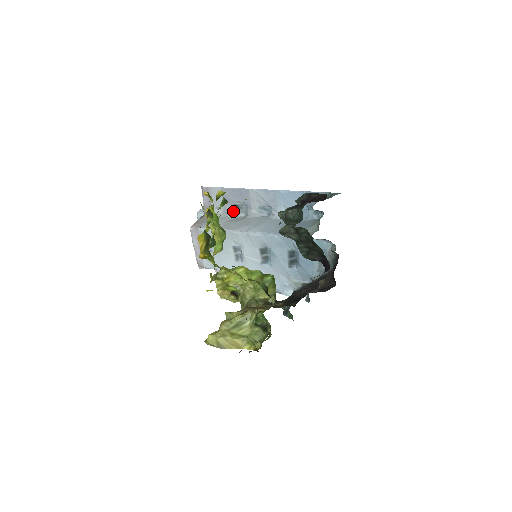
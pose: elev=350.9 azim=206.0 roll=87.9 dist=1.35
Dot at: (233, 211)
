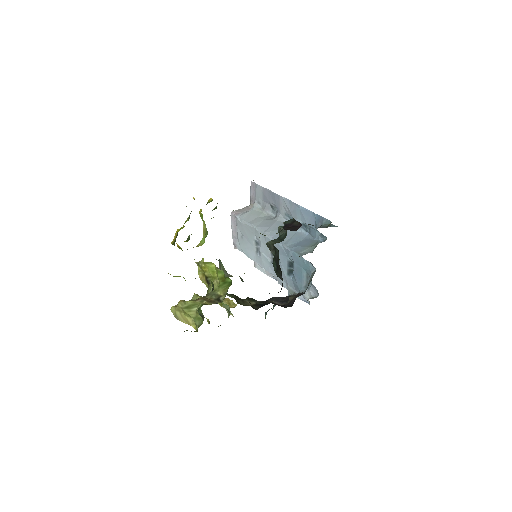
Dot at: (269, 209)
